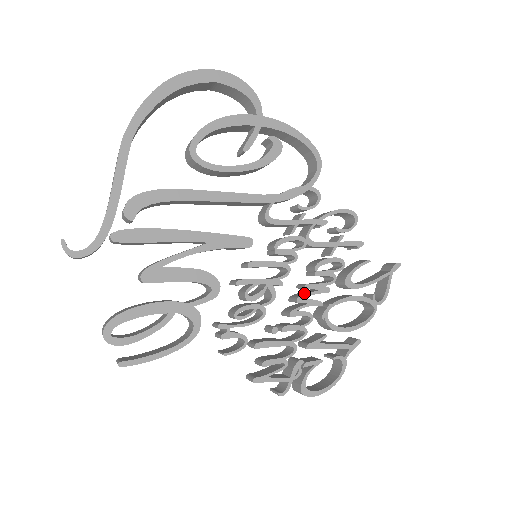
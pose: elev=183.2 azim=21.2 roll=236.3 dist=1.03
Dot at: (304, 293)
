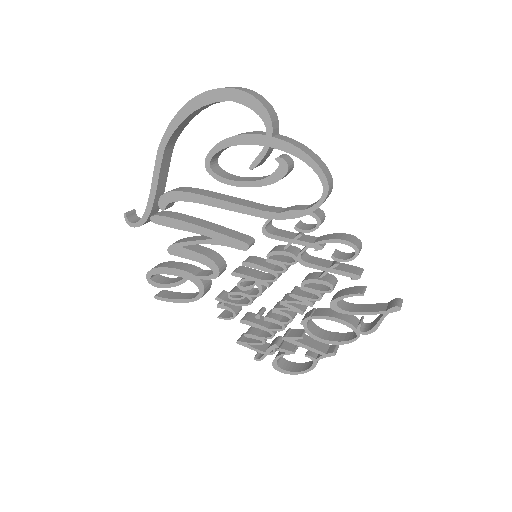
Dot at: (291, 298)
